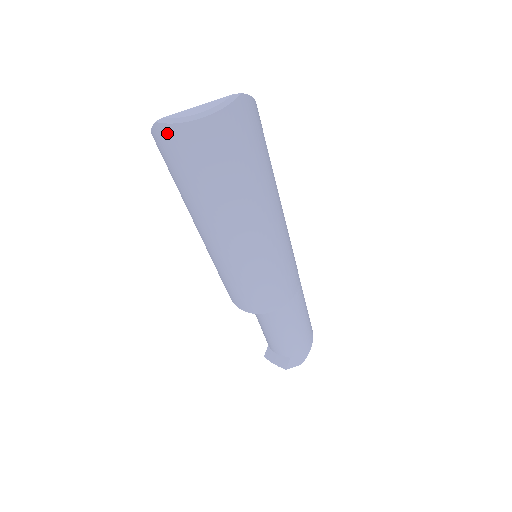
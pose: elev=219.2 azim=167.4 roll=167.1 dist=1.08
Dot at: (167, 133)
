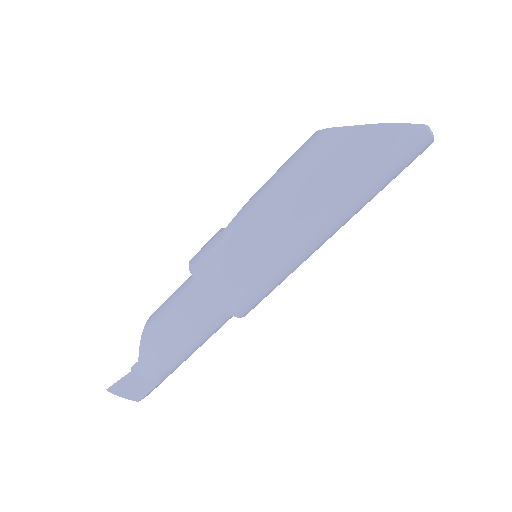
Dot at: (420, 137)
